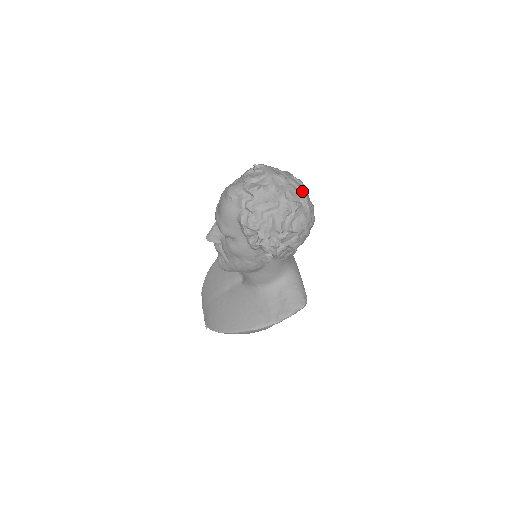
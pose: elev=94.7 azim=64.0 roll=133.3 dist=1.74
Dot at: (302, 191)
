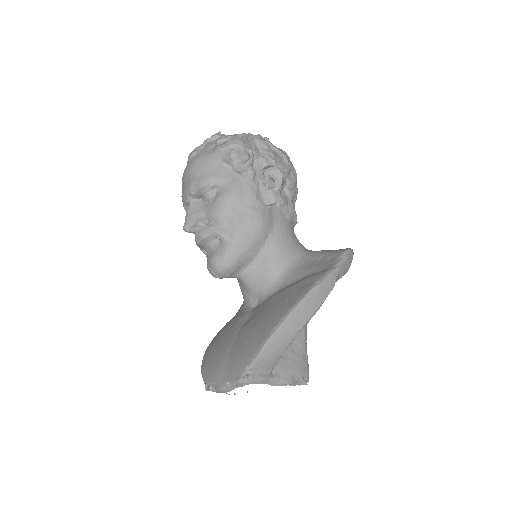
Dot at: occluded
